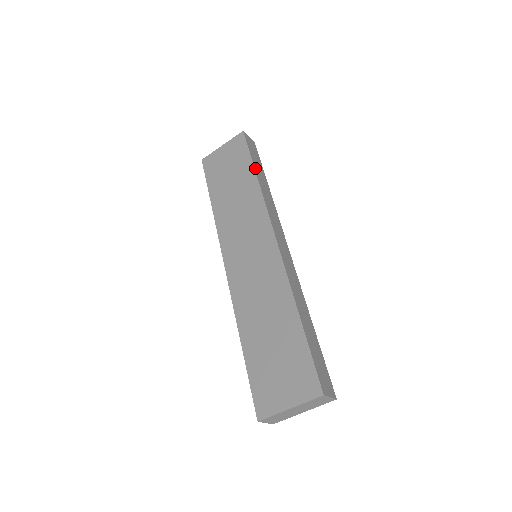
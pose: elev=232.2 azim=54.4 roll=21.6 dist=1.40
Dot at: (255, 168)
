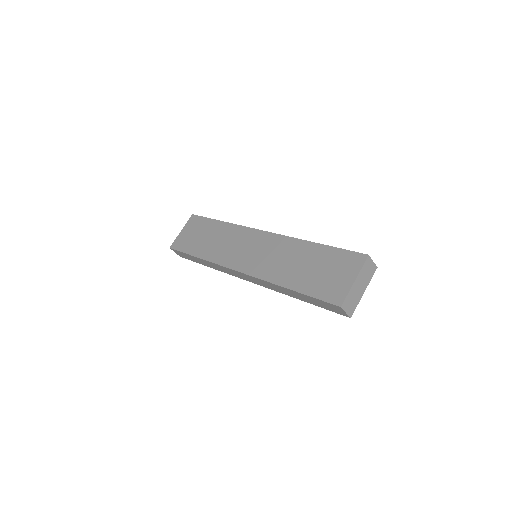
Dot at: (218, 221)
